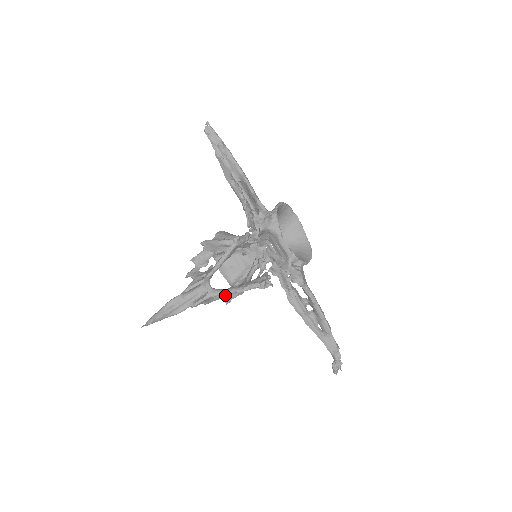
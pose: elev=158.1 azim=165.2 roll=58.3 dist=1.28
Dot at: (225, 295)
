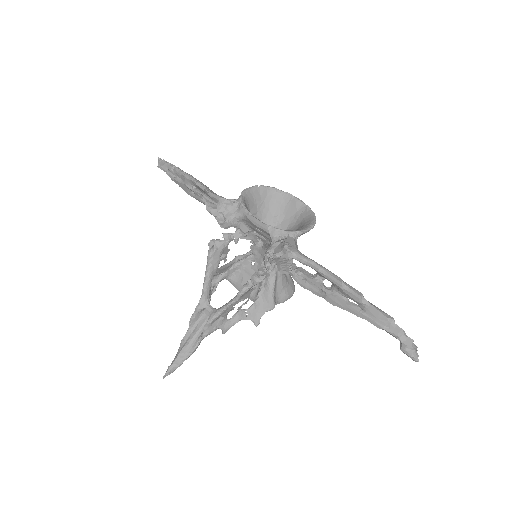
Dot at: (247, 315)
